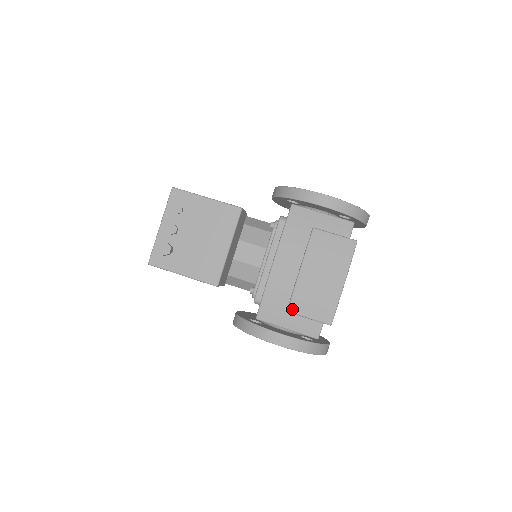
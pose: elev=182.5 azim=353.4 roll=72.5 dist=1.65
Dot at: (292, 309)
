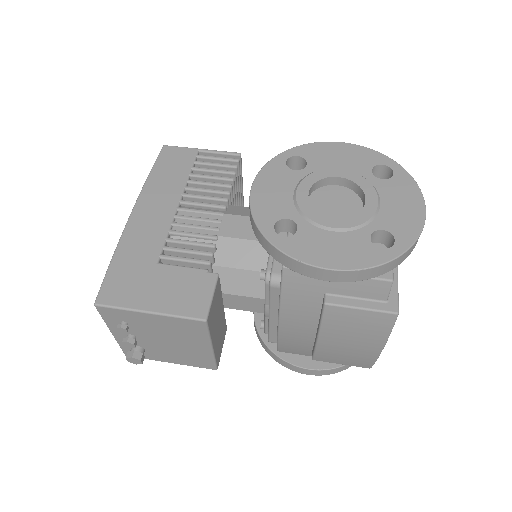
Dot at: (317, 360)
